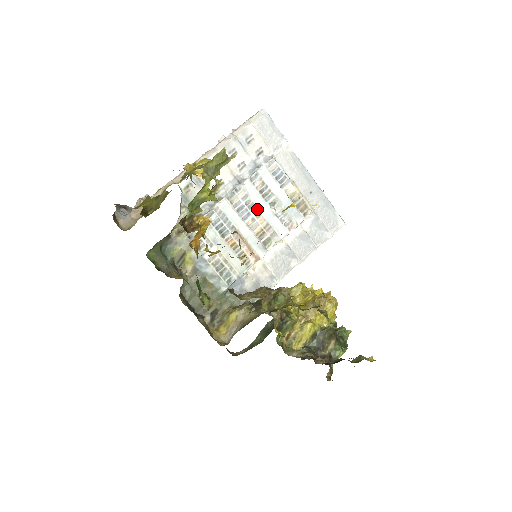
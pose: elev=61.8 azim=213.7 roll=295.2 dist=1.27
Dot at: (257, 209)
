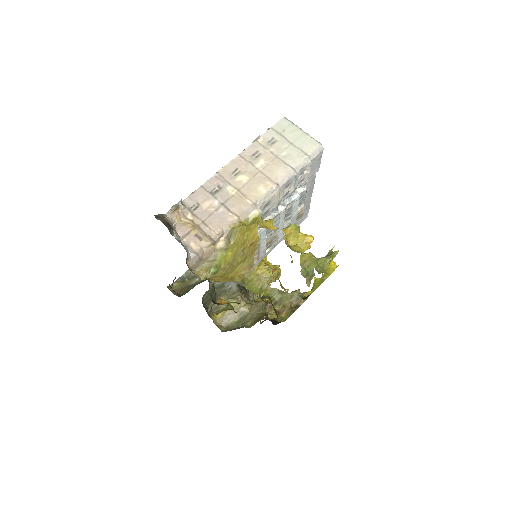
Dot at: (278, 227)
